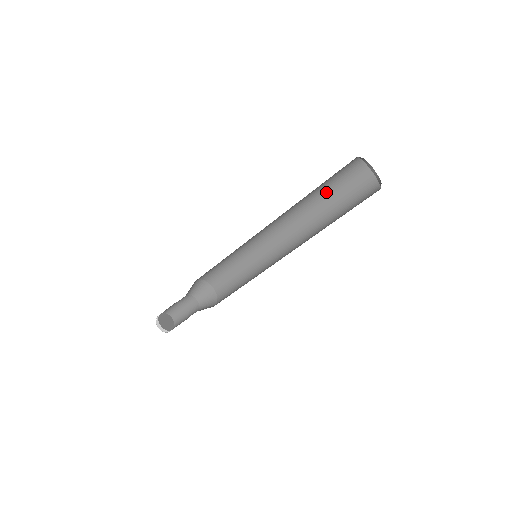
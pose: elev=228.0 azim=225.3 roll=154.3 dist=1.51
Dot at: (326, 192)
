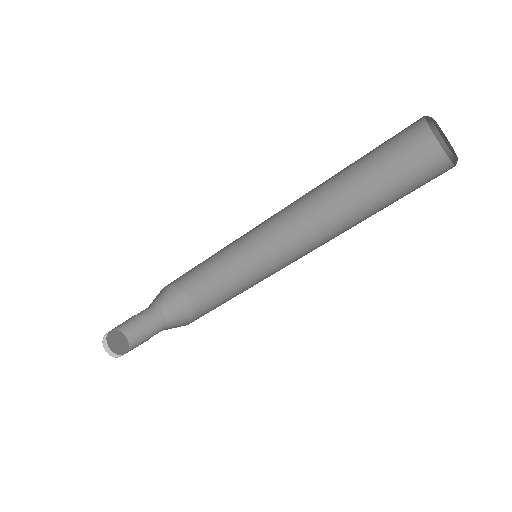
Dot at: (378, 187)
